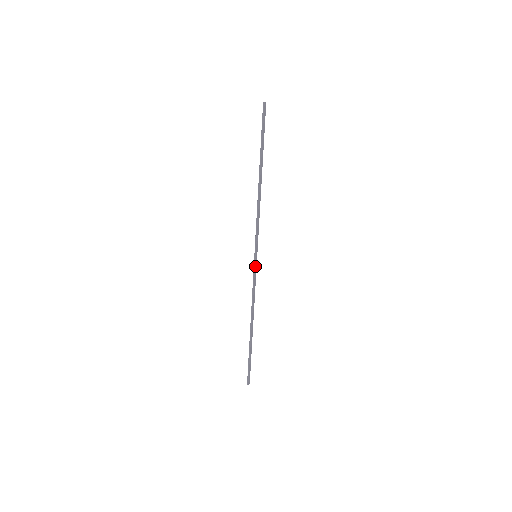
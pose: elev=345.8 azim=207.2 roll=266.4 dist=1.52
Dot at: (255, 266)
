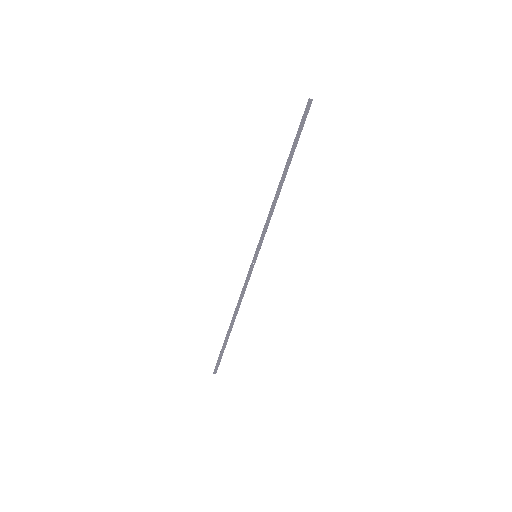
Dot at: (252, 265)
